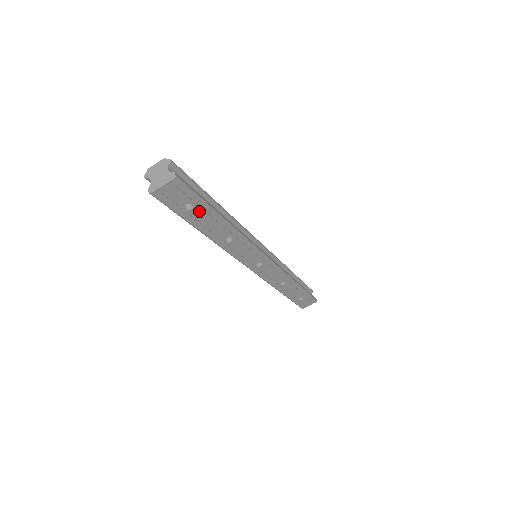
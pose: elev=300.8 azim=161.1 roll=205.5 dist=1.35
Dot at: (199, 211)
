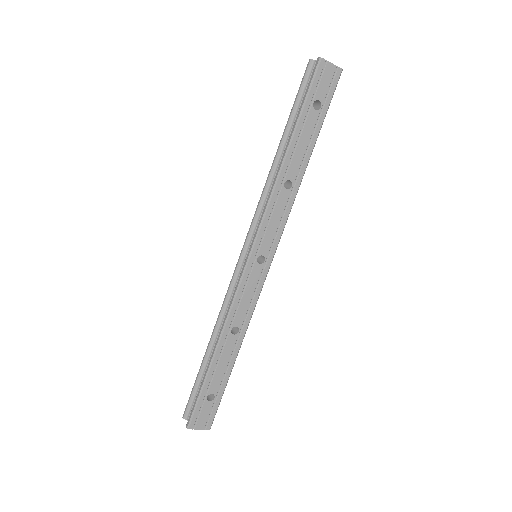
Dot at: (315, 120)
